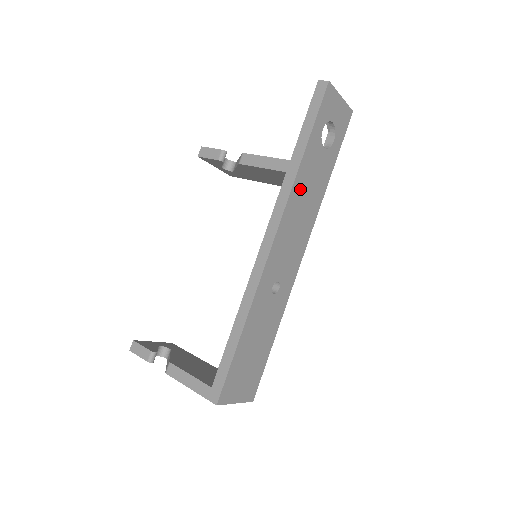
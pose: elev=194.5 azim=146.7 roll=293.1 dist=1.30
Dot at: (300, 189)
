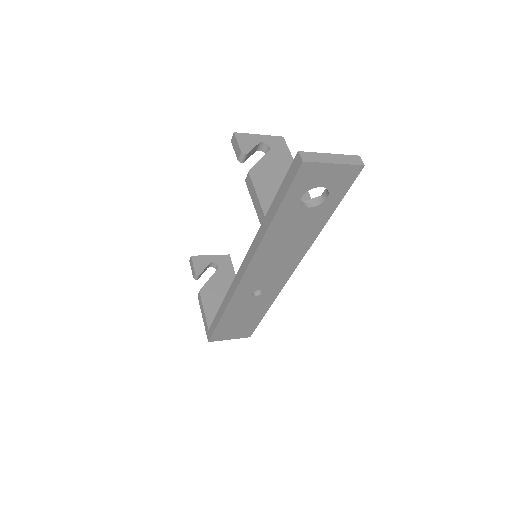
Dot at: (274, 241)
